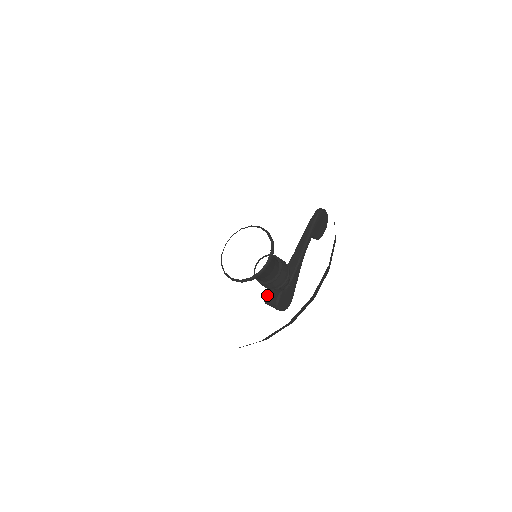
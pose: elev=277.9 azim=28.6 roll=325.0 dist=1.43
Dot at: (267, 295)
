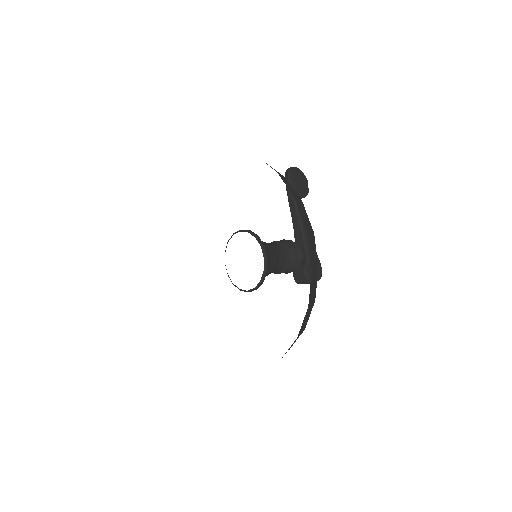
Dot at: (295, 277)
